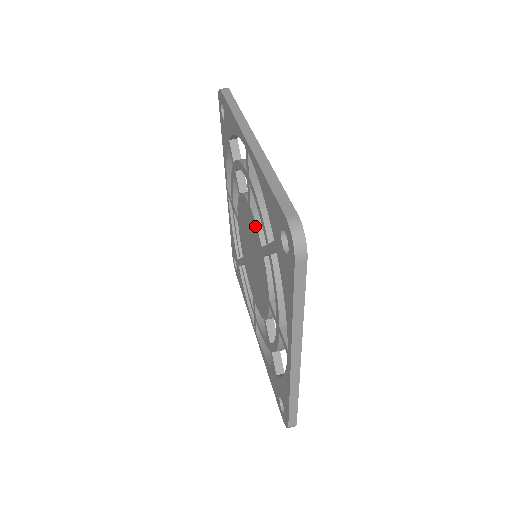
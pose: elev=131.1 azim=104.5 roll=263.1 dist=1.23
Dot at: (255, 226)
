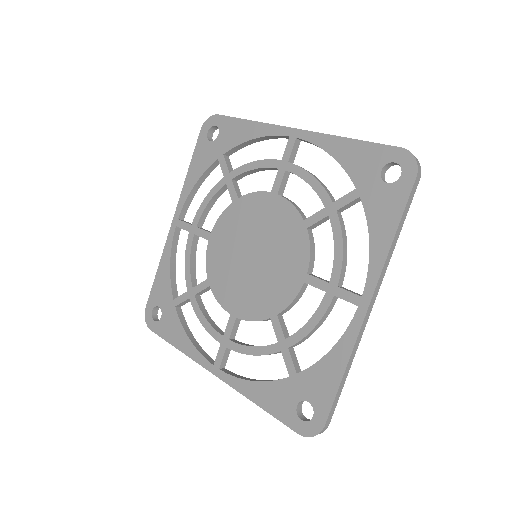
Dot at: (288, 207)
